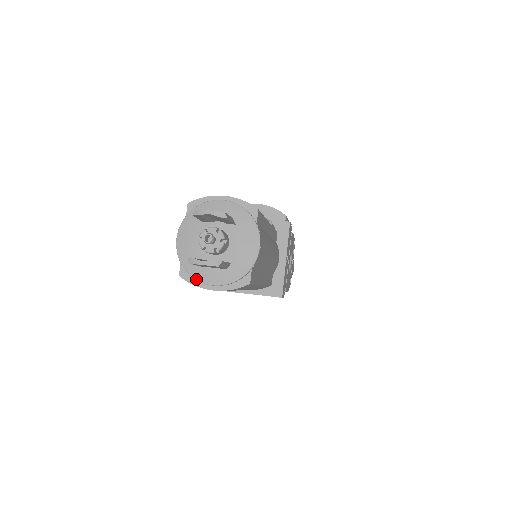
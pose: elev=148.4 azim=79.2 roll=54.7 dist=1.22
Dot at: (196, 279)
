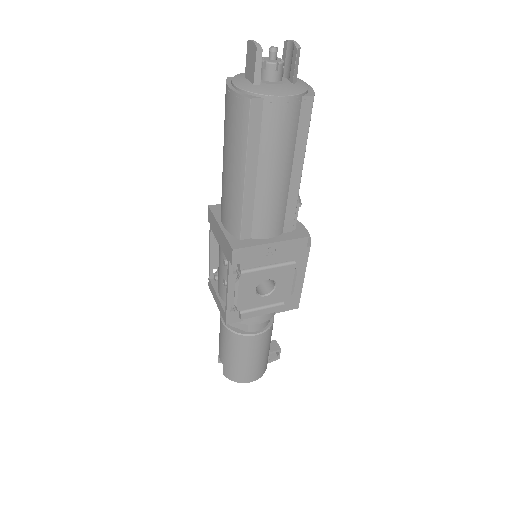
Dot at: (232, 79)
